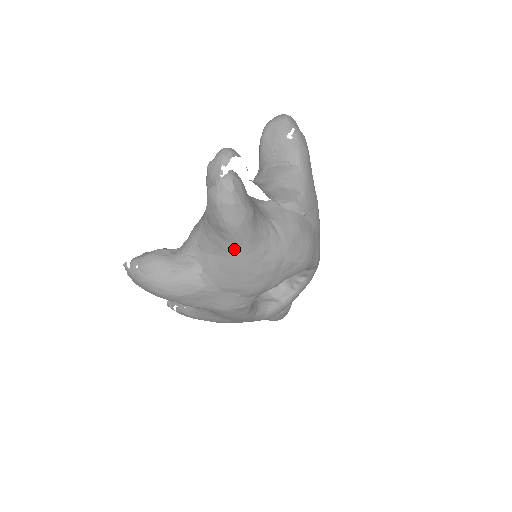
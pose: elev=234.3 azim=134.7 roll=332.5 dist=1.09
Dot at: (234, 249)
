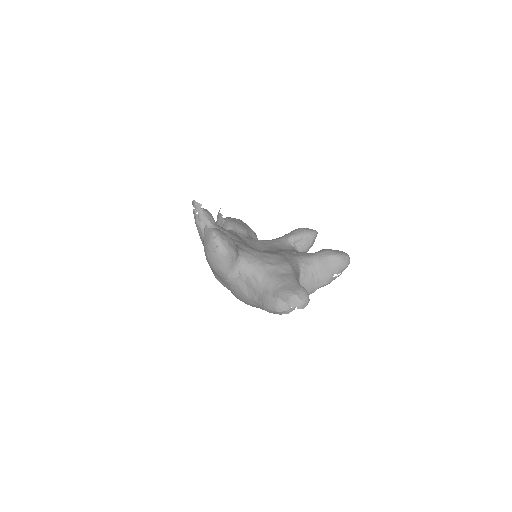
Dot at: (255, 303)
